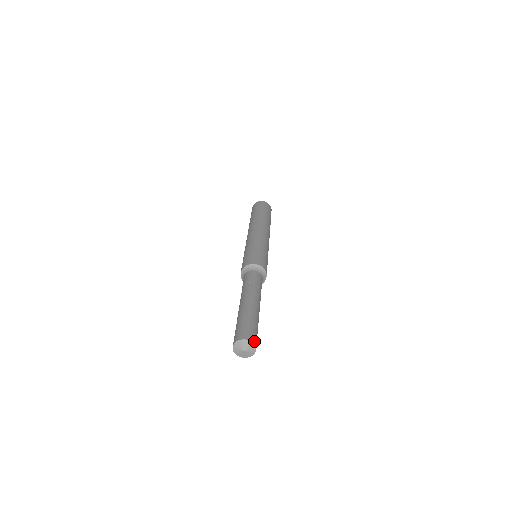
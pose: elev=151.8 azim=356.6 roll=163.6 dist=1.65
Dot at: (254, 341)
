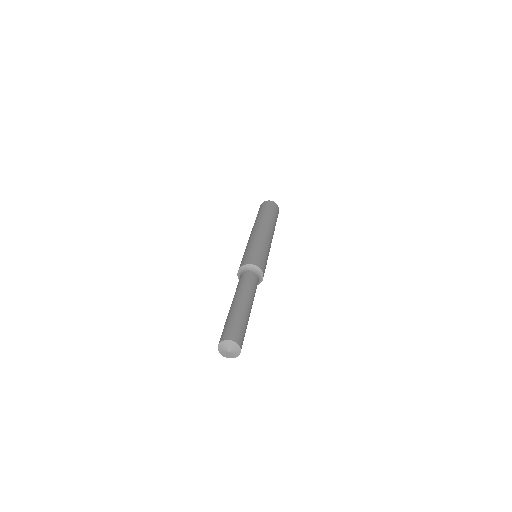
Dot at: occluded
